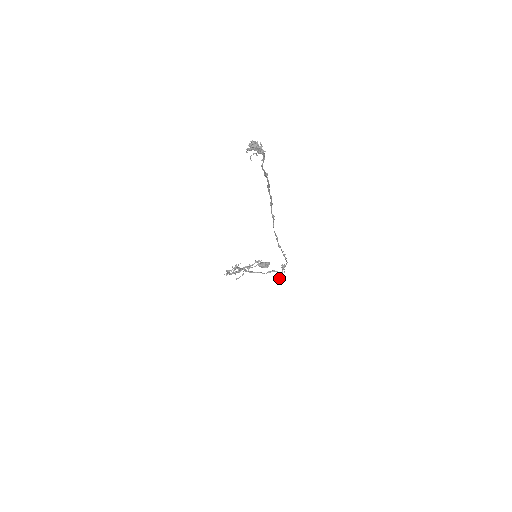
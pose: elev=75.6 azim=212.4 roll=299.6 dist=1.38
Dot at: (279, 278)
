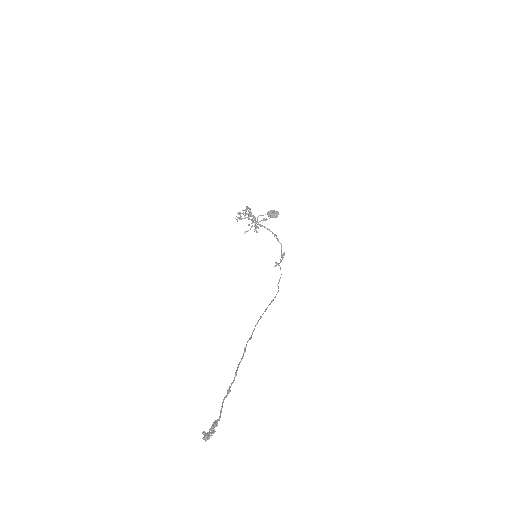
Dot at: (278, 265)
